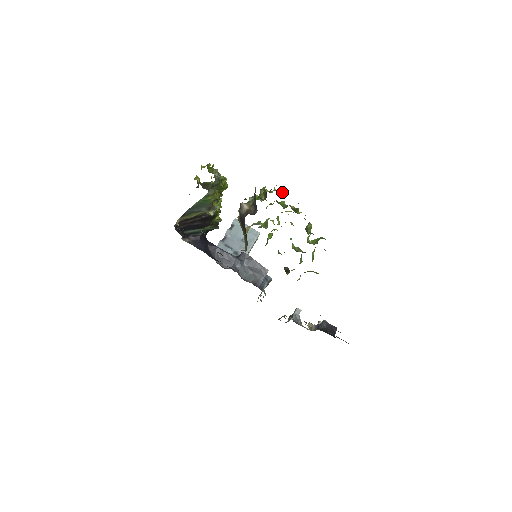
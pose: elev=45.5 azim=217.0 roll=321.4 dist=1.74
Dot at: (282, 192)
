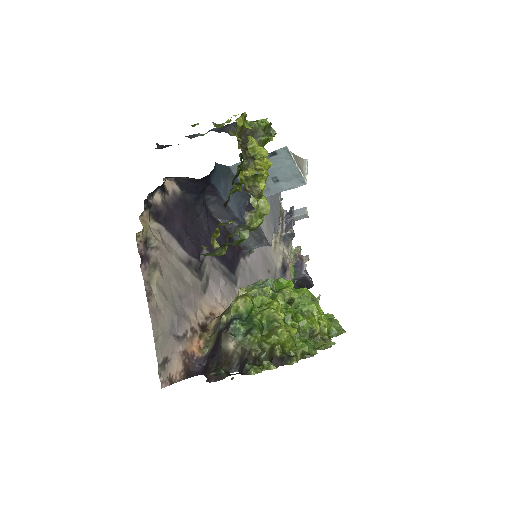
Dot at: (306, 346)
